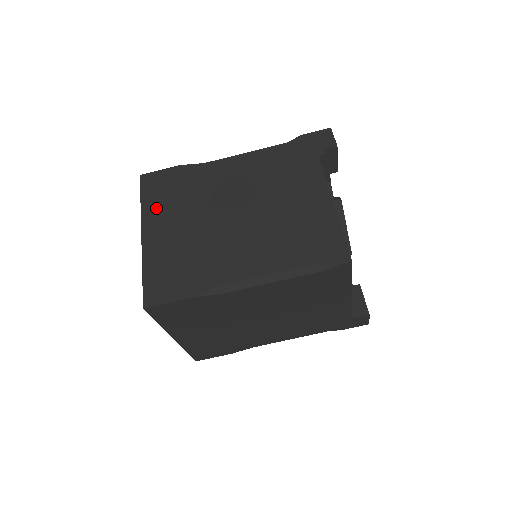
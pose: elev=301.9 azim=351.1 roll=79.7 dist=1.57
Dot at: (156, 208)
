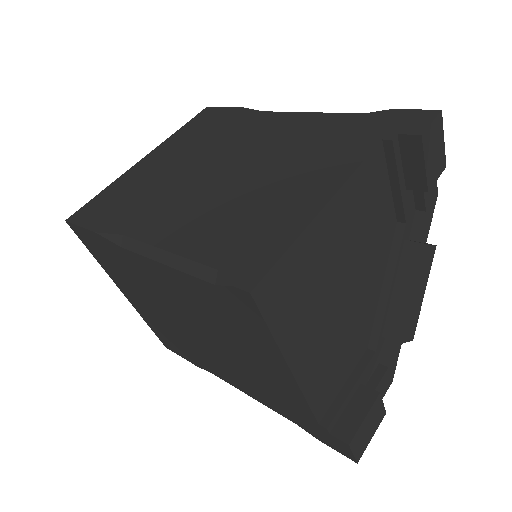
Dot at: (180, 139)
